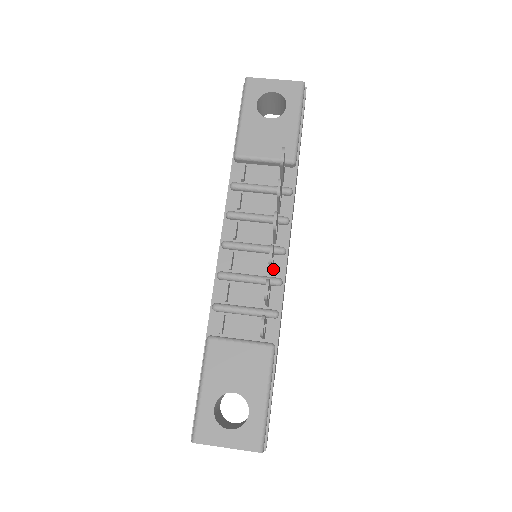
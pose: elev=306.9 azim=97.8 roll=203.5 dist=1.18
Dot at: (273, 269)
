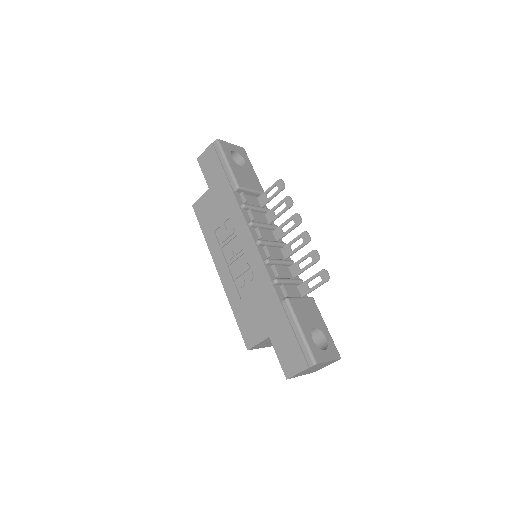
Dot at: (285, 256)
